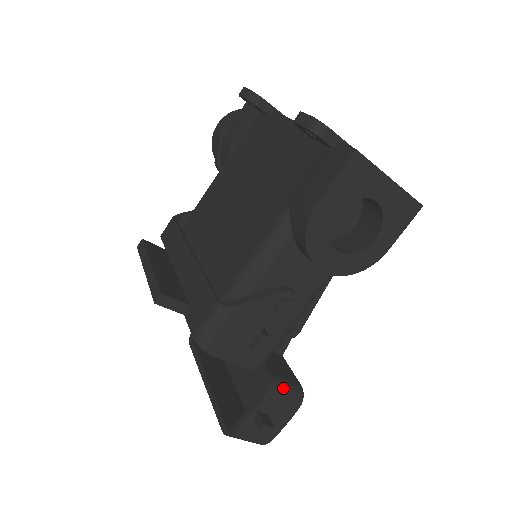
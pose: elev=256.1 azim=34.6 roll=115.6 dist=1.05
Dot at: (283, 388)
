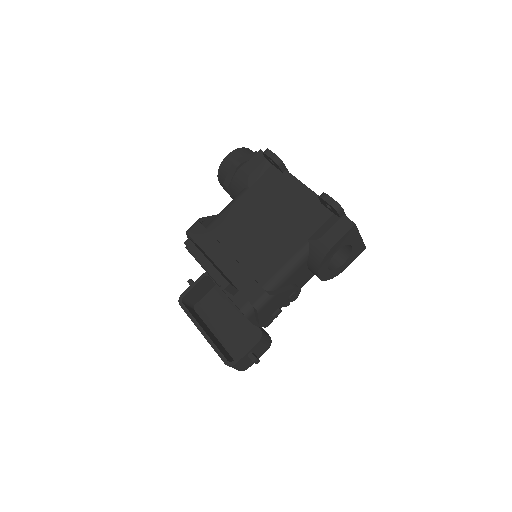
Dot at: (265, 338)
